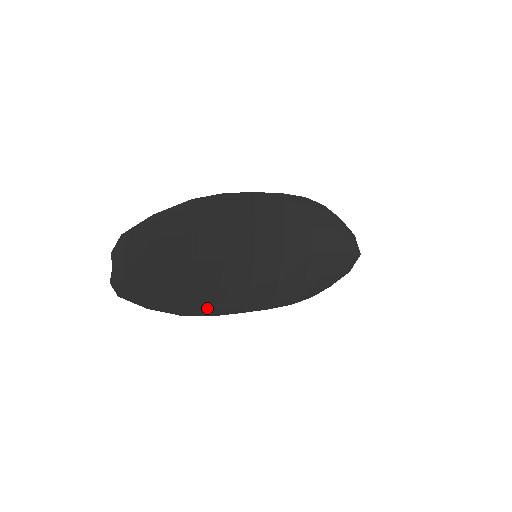
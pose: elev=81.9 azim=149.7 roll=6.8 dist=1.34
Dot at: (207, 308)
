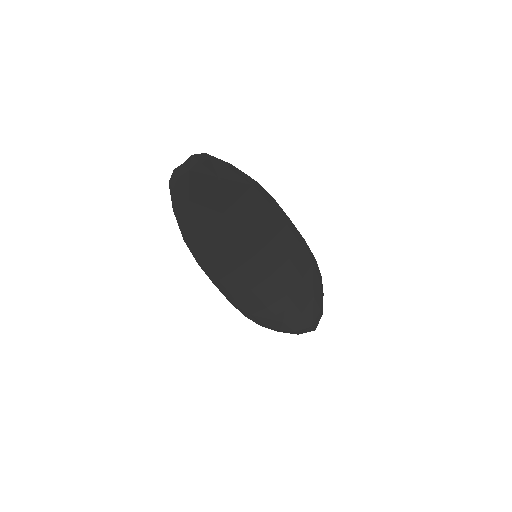
Dot at: (200, 253)
